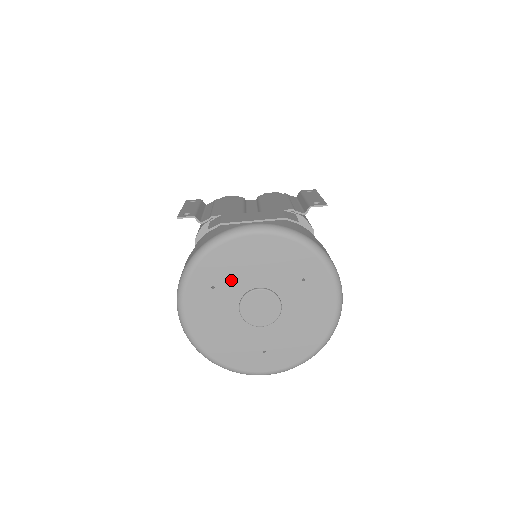
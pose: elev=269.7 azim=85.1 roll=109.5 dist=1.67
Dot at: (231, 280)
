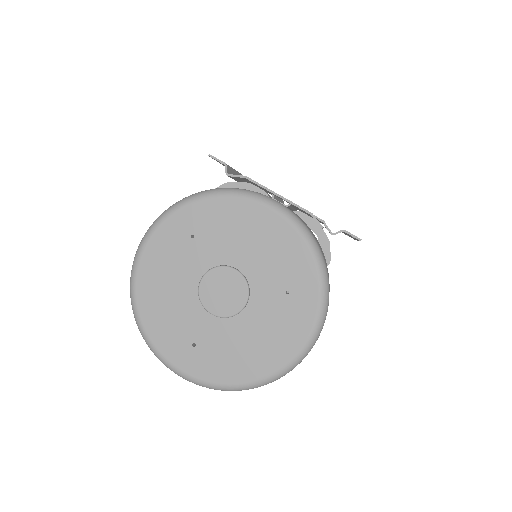
Dot at: (215, 241)
